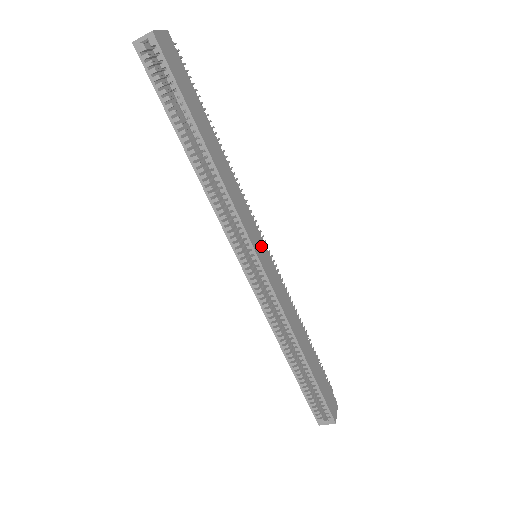
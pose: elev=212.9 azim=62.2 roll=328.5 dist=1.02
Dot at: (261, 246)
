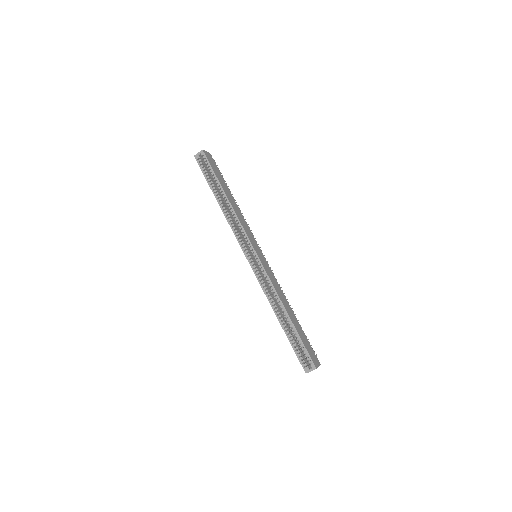
Dot at: (258, 249)
